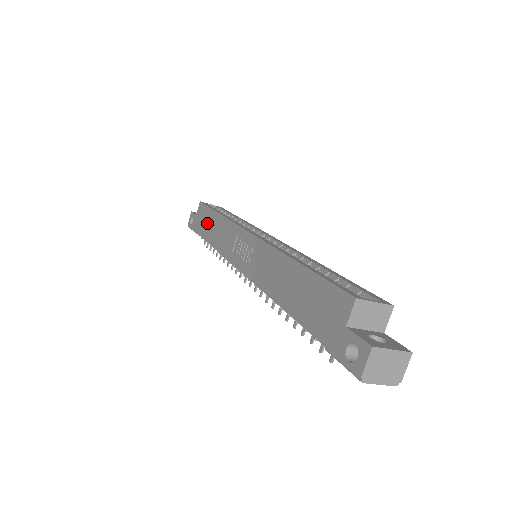
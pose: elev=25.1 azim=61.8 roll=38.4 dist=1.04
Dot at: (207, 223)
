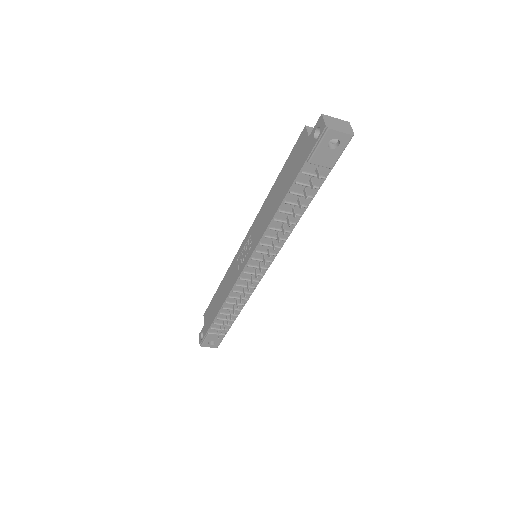
Dot at: (214, 306)
